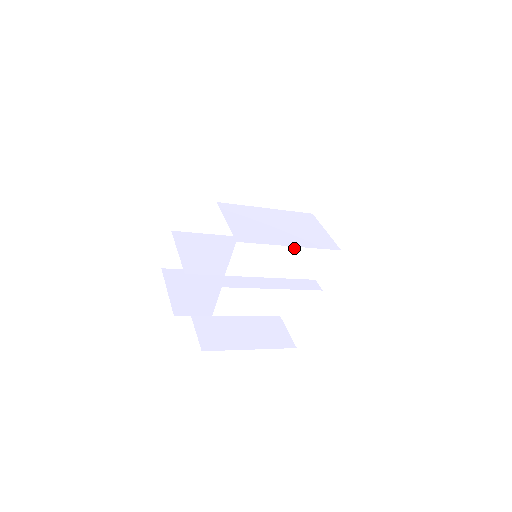
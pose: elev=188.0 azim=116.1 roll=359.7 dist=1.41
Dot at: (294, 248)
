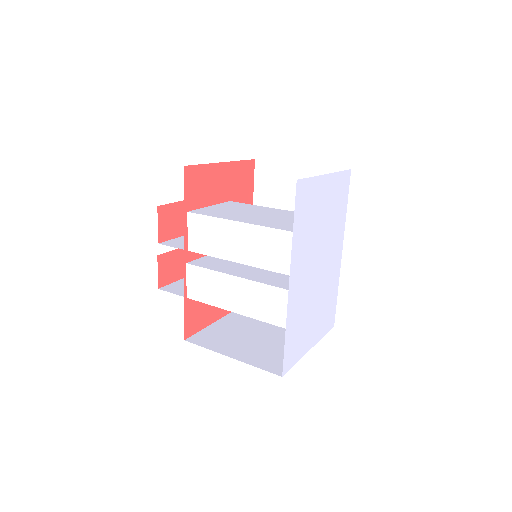
Dot at: (241, 224)
